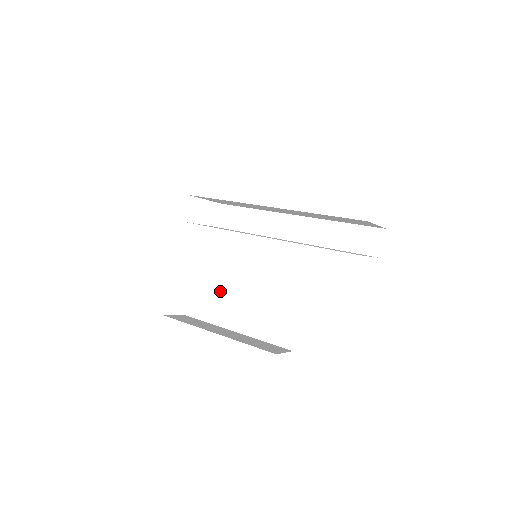
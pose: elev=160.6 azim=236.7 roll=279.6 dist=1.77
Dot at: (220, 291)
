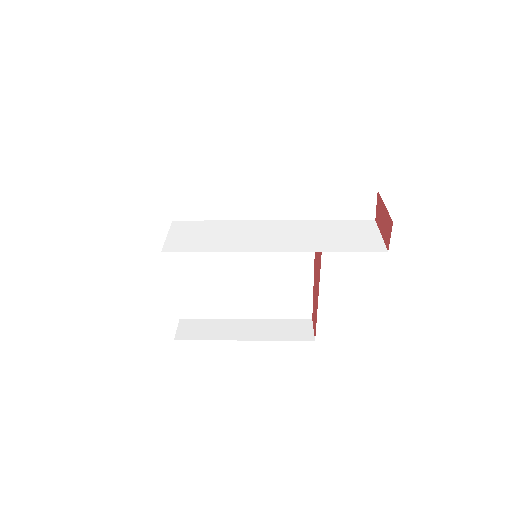
Dot at: (213, 287)
